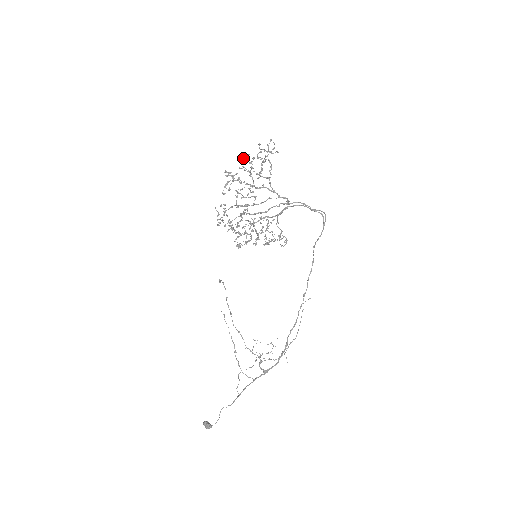
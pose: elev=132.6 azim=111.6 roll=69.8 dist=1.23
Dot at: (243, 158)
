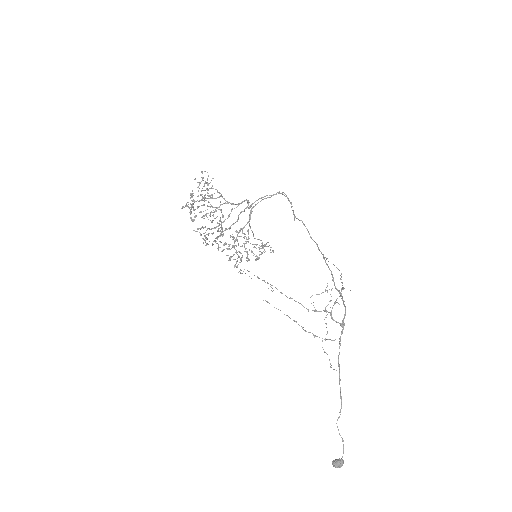
Dot at: (190, 198)
